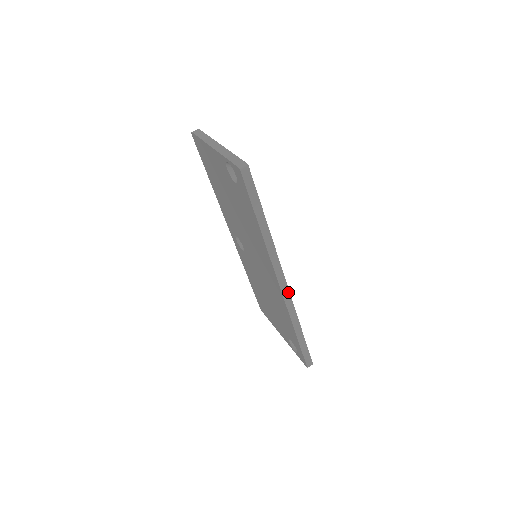
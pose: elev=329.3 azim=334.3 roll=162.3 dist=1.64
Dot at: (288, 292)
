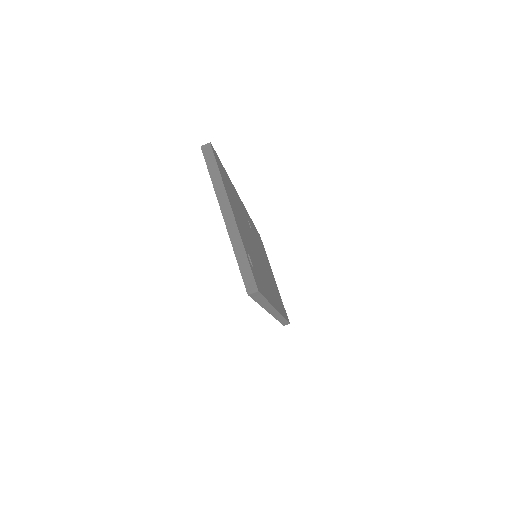
Dot at: (279, 314)
